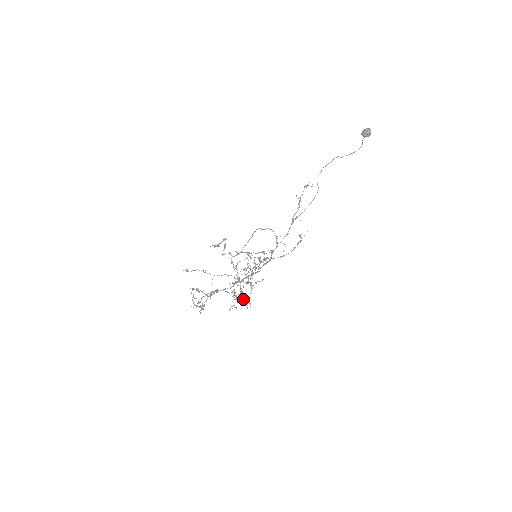
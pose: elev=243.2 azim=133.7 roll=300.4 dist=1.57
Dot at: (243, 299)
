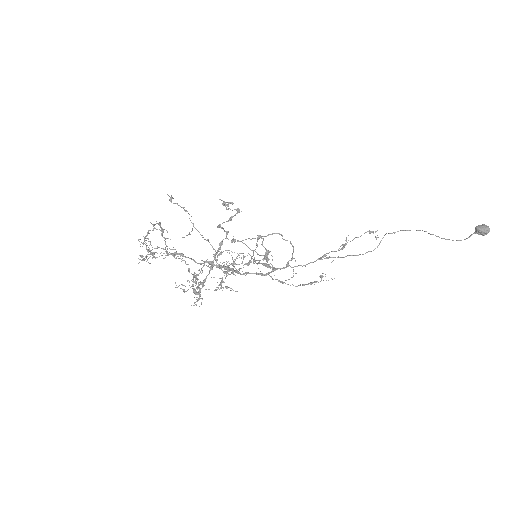
Dot at: (198, 292)
